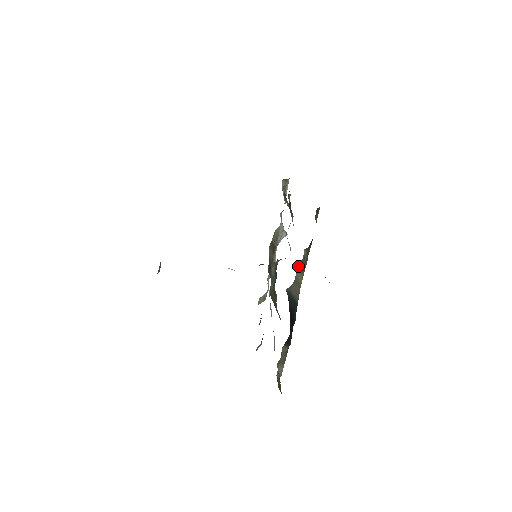
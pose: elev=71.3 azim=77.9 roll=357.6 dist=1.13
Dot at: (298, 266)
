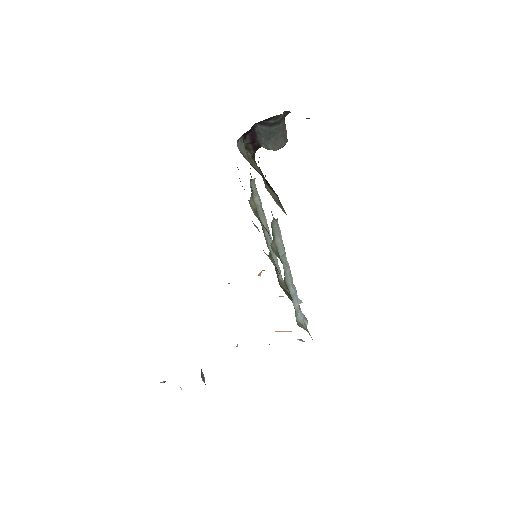
Dot at: occluded
